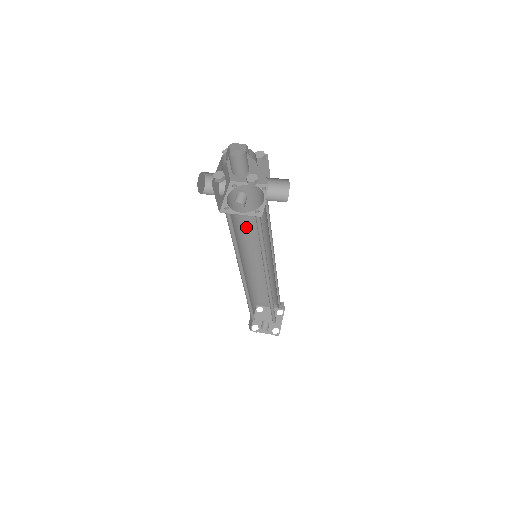
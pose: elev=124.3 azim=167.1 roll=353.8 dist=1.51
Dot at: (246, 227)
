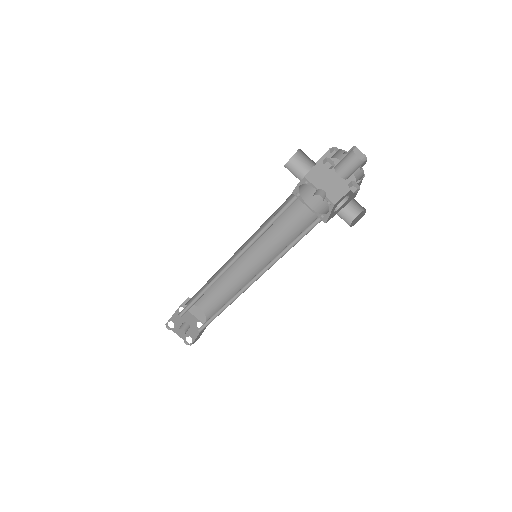
Dot at: occluded
